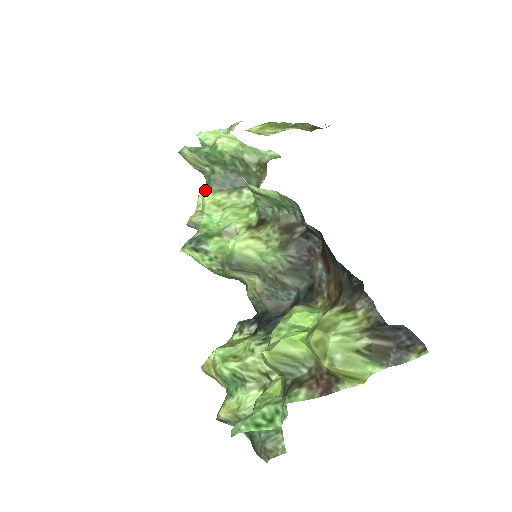
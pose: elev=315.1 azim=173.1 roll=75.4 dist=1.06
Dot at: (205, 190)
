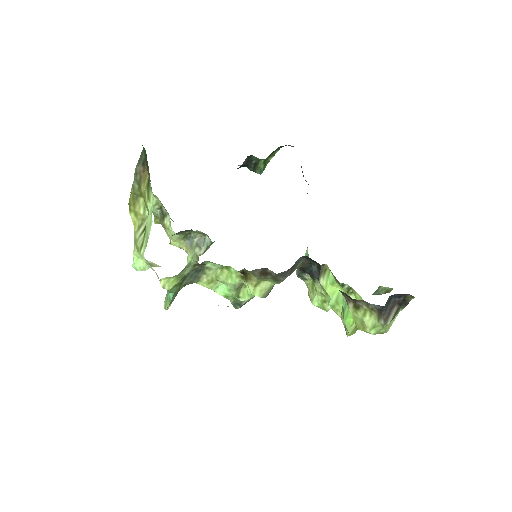
Dot at: occluded
